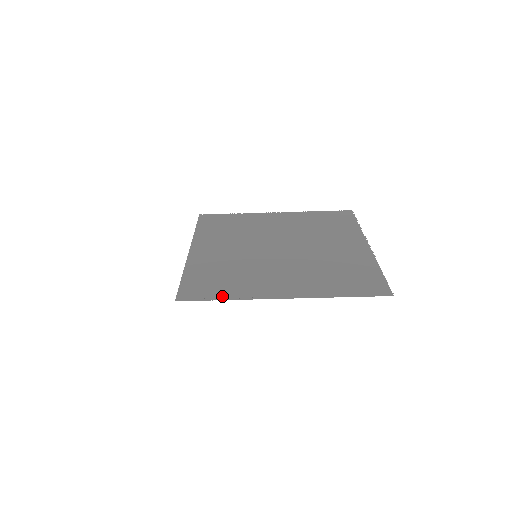
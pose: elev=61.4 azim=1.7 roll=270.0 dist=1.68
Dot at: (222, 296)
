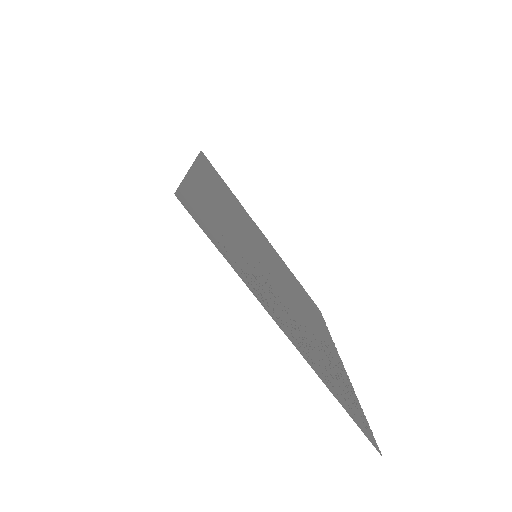
Dot at: (229, 258)
